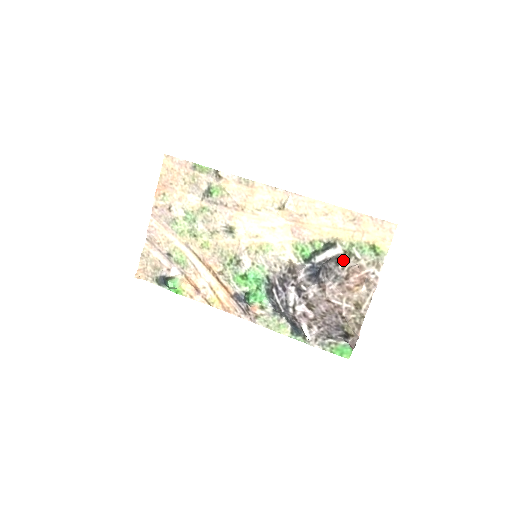
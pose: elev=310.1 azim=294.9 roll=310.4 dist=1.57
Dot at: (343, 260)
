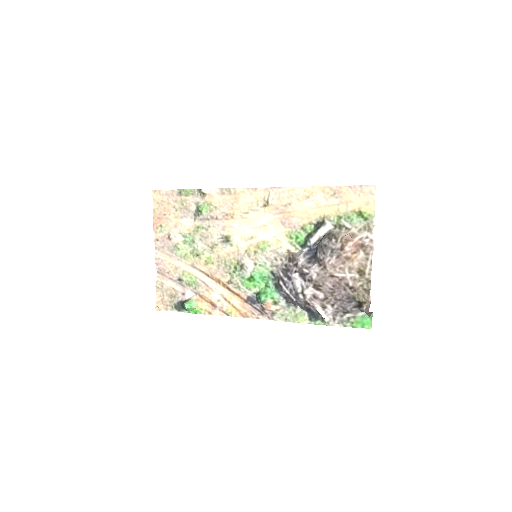
Dot at: (335, 234)
